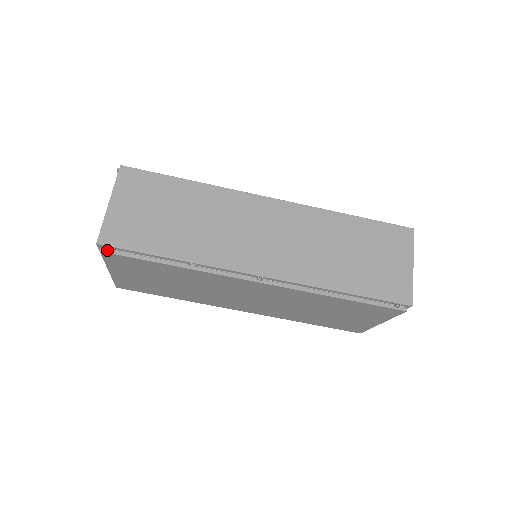
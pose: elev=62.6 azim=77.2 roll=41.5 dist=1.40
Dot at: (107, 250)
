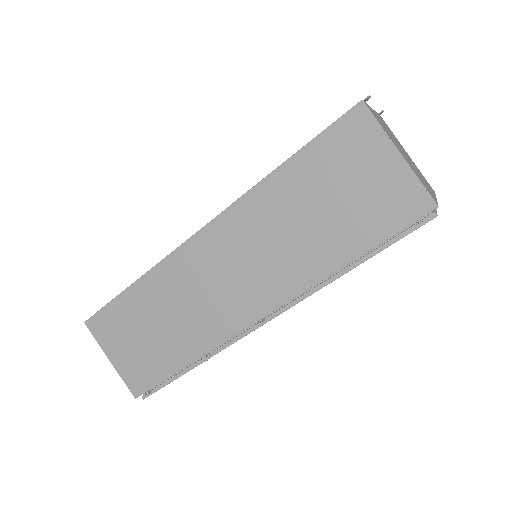
Dot at: (146, 395)
